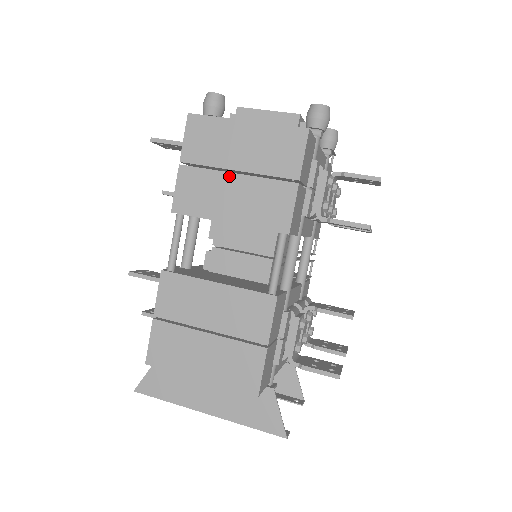
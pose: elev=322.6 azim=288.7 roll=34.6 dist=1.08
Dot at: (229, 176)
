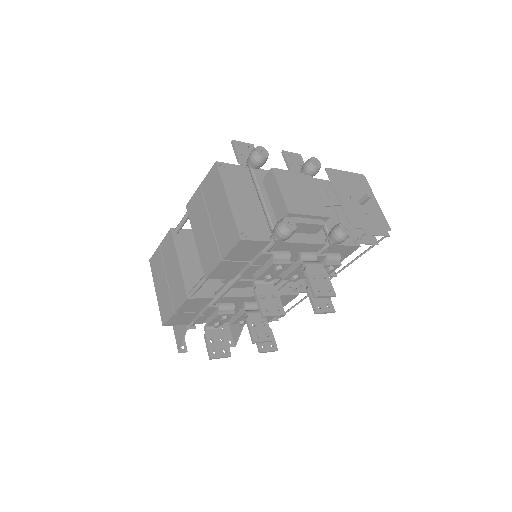
Dot at: (207, 219)
